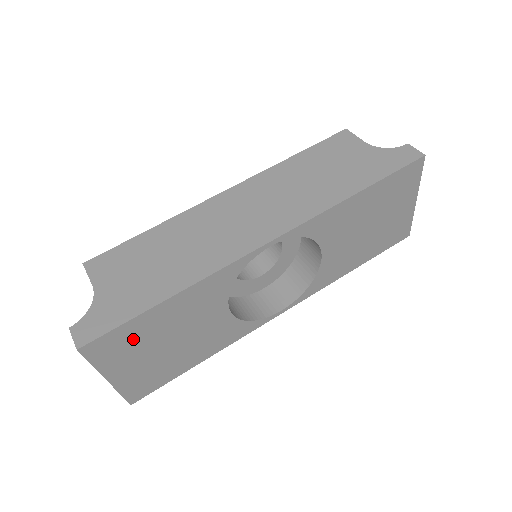
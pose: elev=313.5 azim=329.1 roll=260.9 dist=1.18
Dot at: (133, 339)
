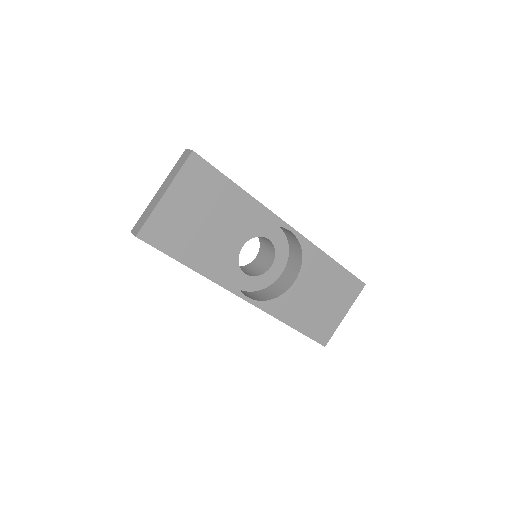
Dot at: (206, 187)
